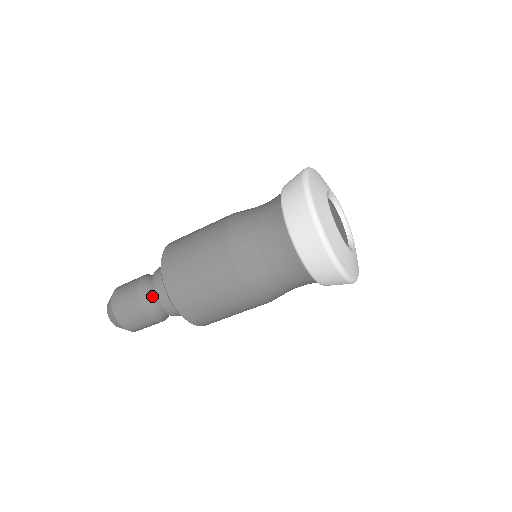
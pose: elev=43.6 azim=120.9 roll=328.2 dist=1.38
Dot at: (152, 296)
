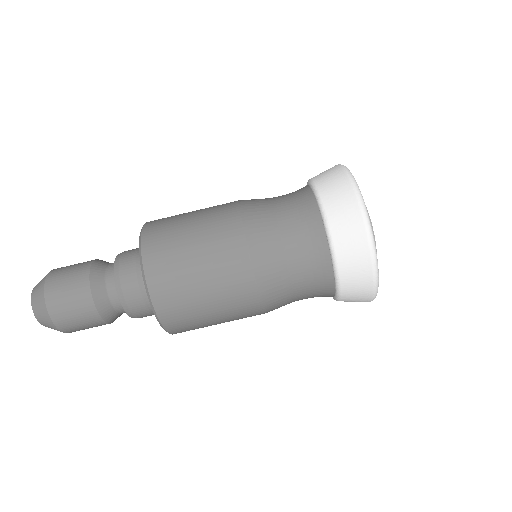
Dot at: (112, 263)
